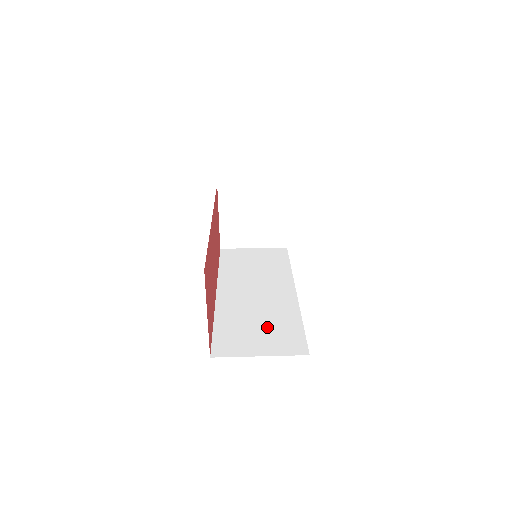
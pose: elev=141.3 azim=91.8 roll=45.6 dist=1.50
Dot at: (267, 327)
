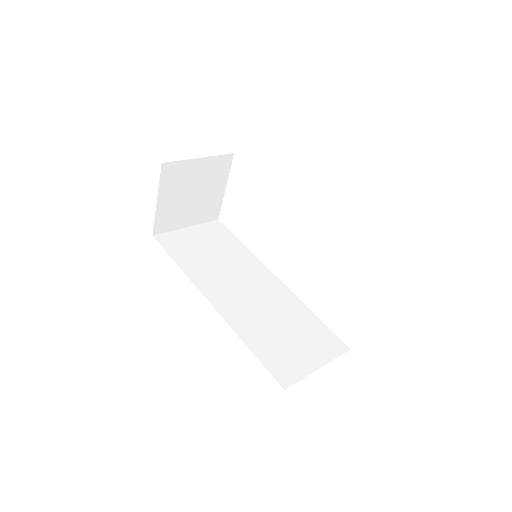
Dot at: (295, 331)
